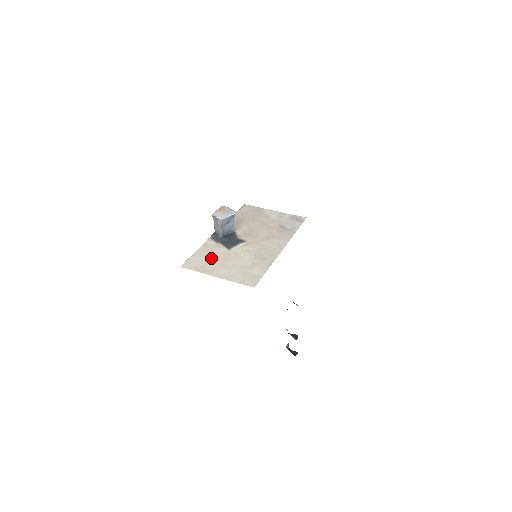
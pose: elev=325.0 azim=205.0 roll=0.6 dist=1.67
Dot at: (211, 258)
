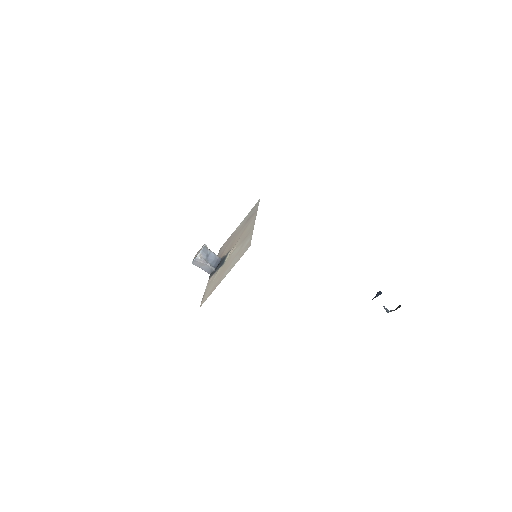
Dot at: (215, 280)
